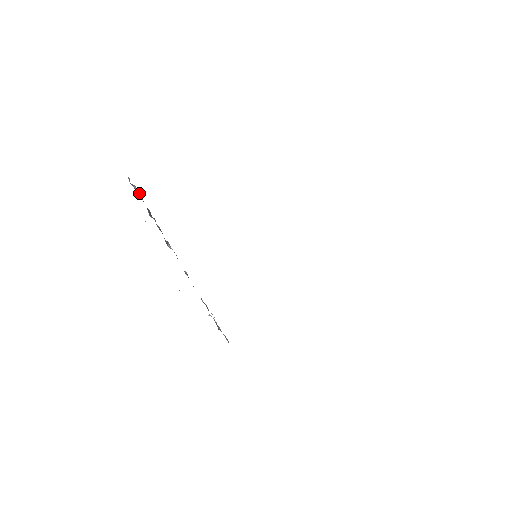
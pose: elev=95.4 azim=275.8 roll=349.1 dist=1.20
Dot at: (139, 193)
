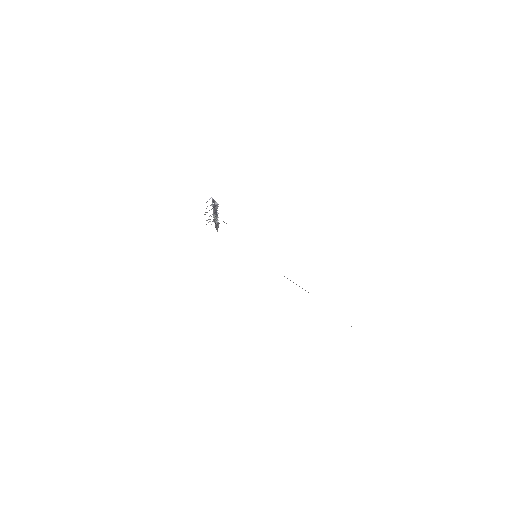
Dot at: (217, 208)
